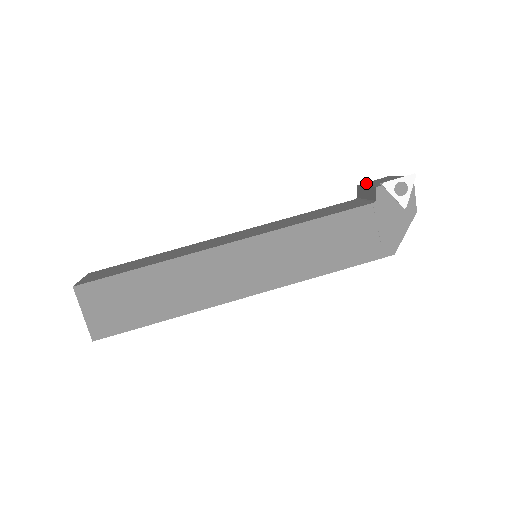
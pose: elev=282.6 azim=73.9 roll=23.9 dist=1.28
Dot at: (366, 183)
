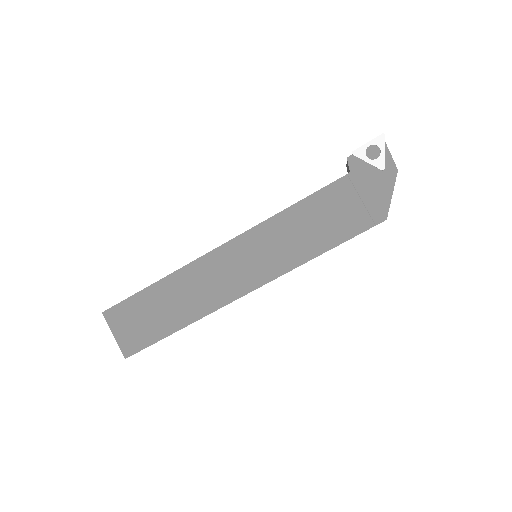
Dot at: occluded
